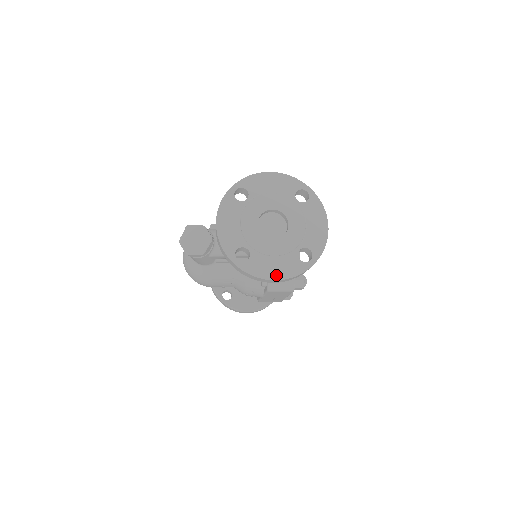
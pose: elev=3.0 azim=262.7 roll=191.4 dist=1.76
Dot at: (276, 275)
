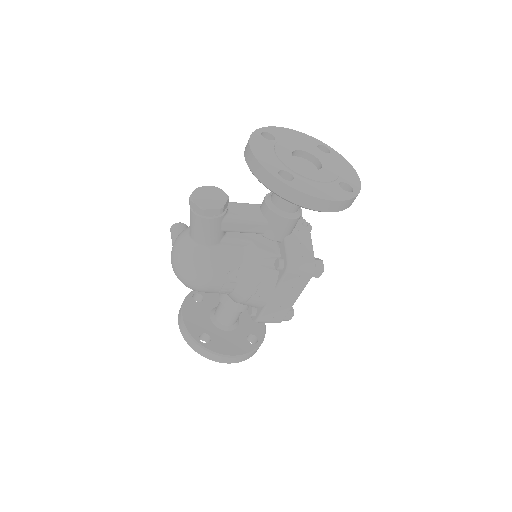
Dot at: (326, 196)
